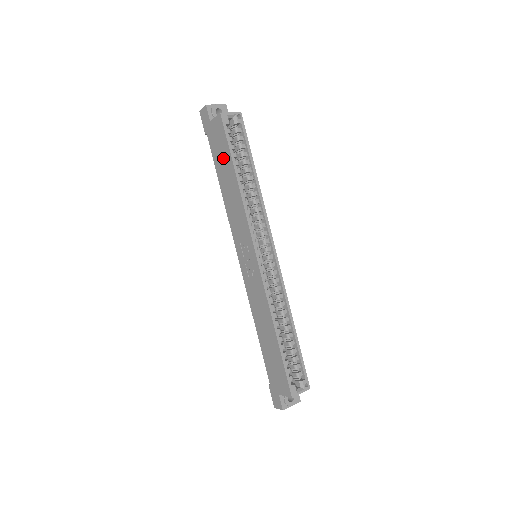
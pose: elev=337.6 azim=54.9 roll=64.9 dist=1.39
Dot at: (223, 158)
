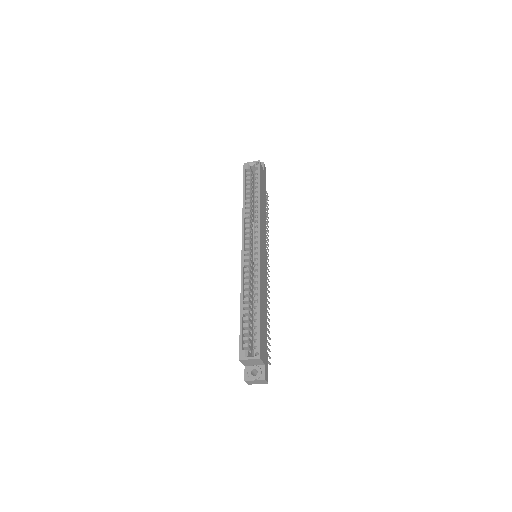
Dot at: occluded
